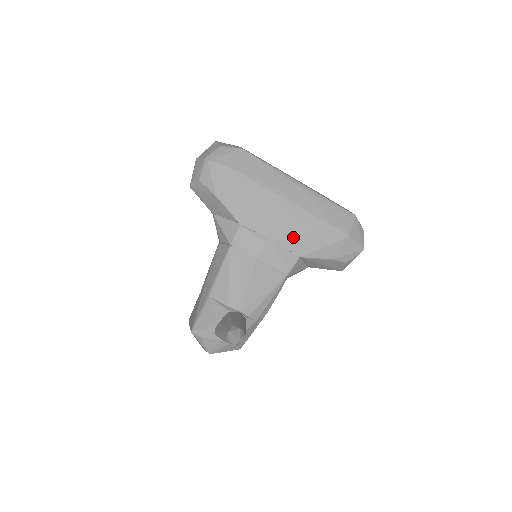
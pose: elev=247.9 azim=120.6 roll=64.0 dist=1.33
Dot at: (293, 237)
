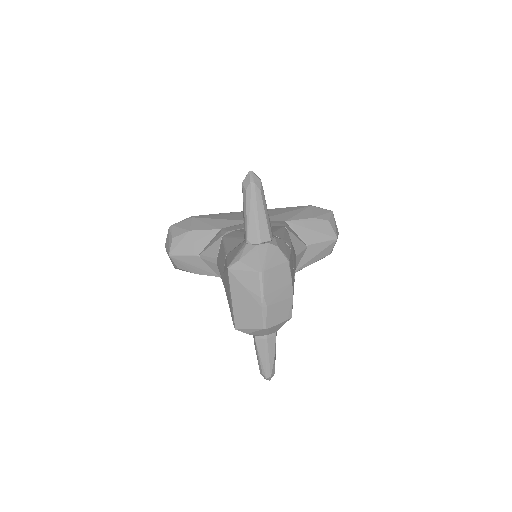
Dot at: occluded
